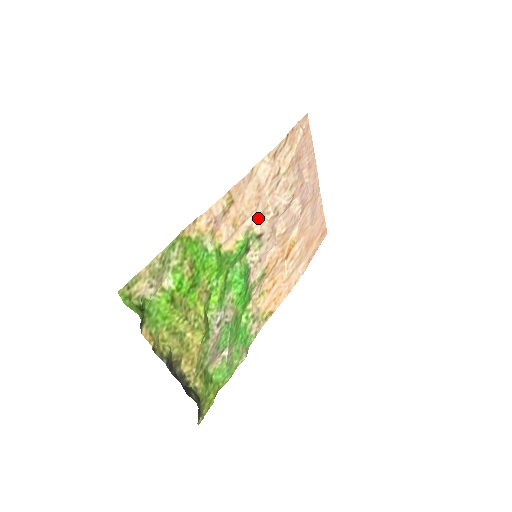
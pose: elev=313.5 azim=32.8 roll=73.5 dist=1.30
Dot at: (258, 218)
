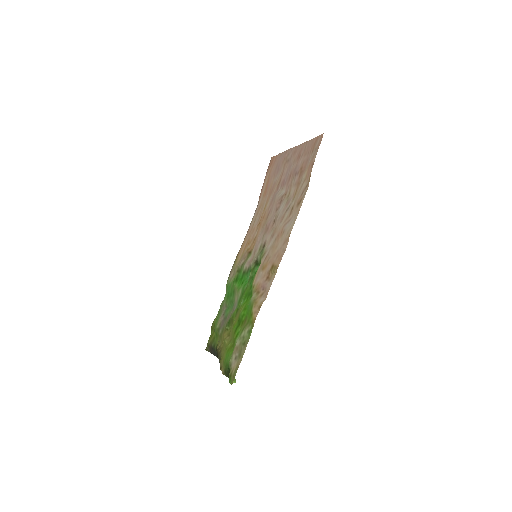
Dot at: (270, 243)
